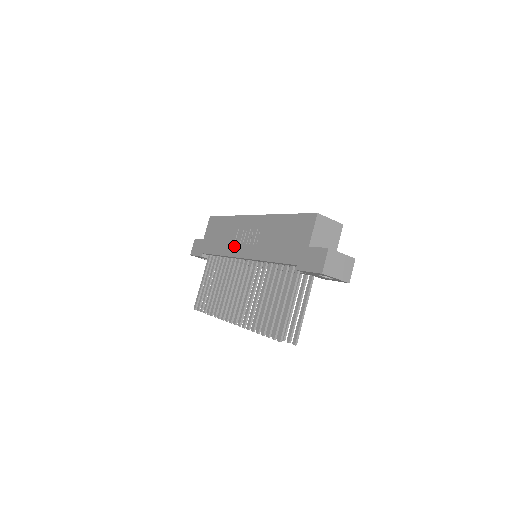
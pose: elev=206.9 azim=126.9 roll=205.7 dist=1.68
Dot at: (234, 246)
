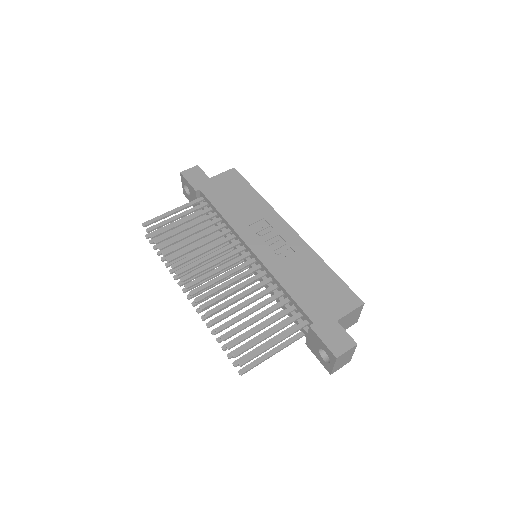
Dot at: (248, 228)
